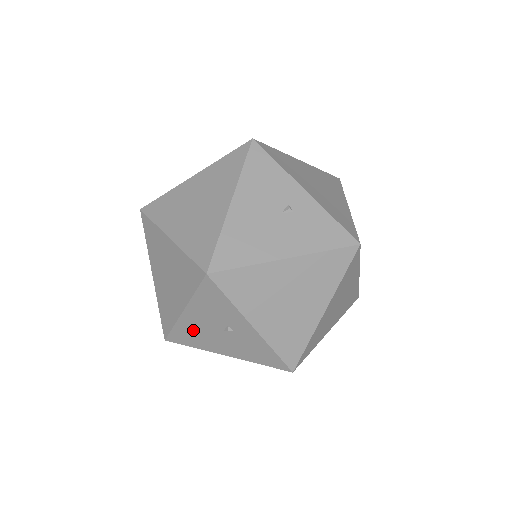
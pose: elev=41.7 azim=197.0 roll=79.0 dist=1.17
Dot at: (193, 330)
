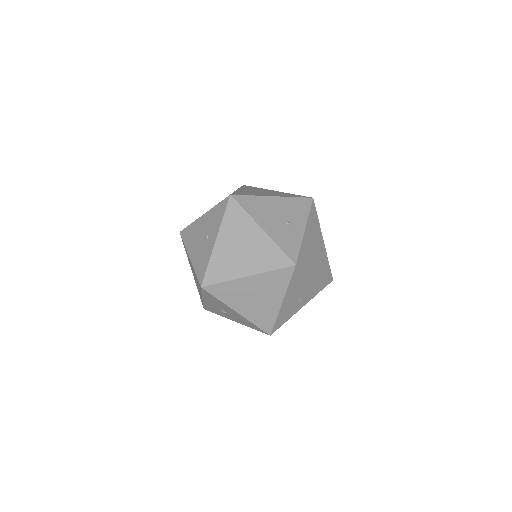
Dot at: (195, 230)
